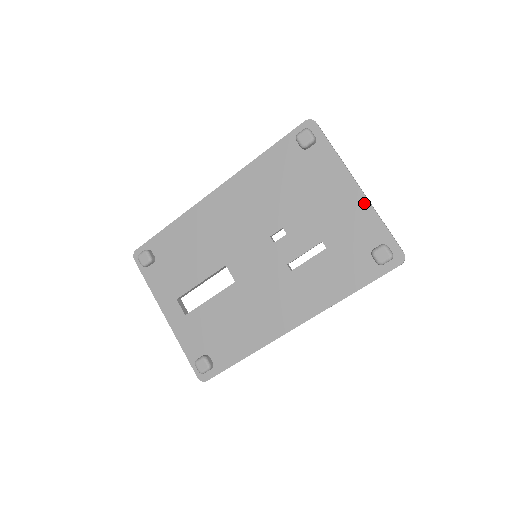
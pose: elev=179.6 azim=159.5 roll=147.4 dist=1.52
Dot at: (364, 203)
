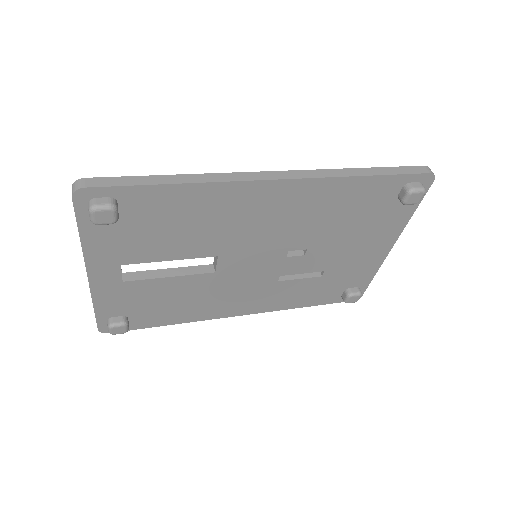
Dot at: (381, 260)
